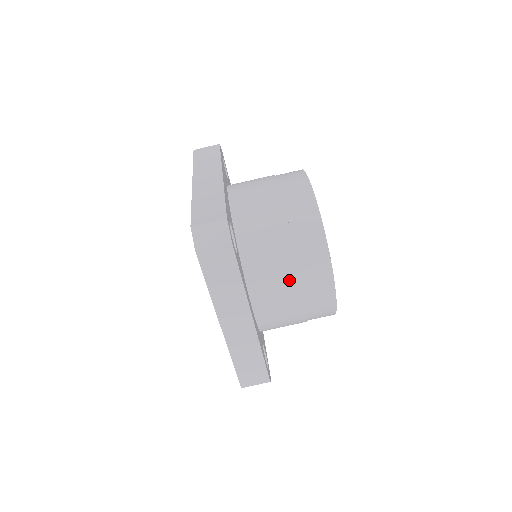
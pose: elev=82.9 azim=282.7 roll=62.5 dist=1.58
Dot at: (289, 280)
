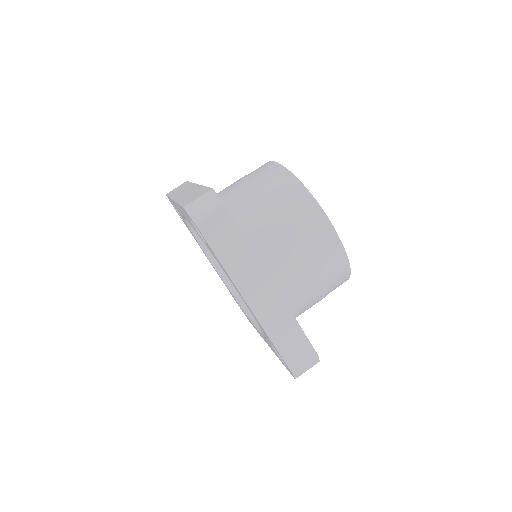
Dot at: (292, 240)
